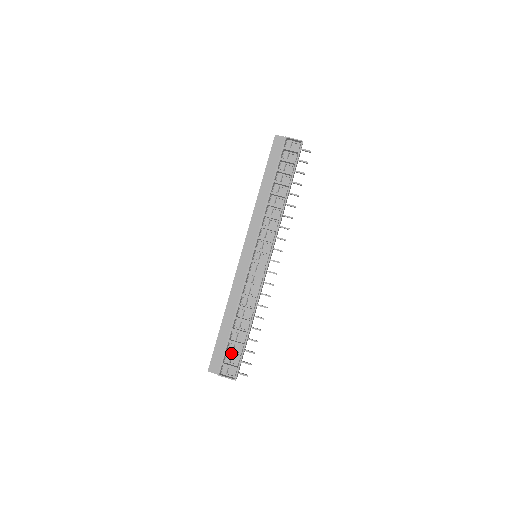
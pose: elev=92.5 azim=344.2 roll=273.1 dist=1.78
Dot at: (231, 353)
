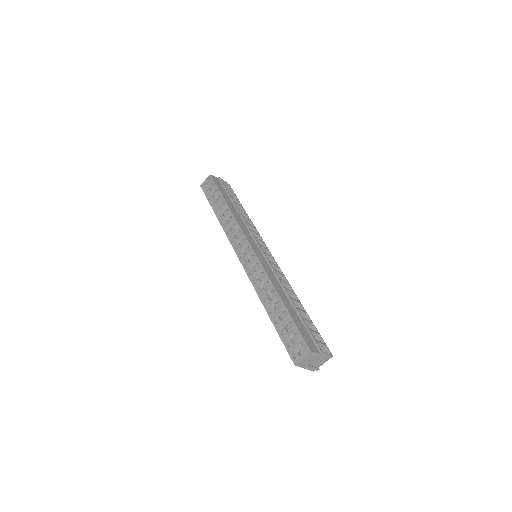
Dot at: occluded
